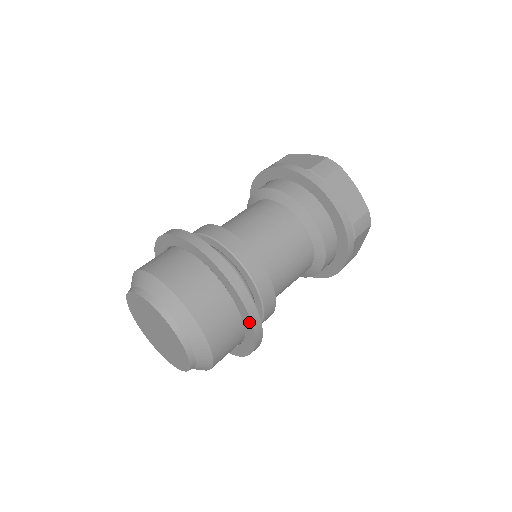
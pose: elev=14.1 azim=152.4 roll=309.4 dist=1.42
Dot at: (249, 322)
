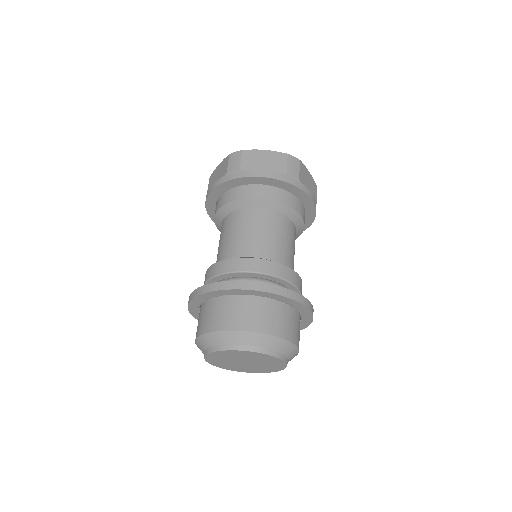
Dot at: (309, 321)
